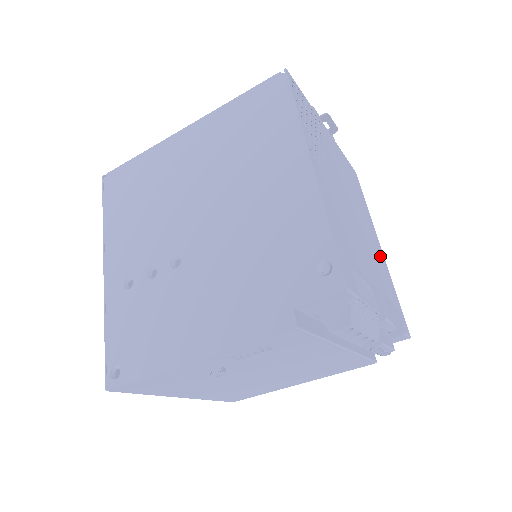
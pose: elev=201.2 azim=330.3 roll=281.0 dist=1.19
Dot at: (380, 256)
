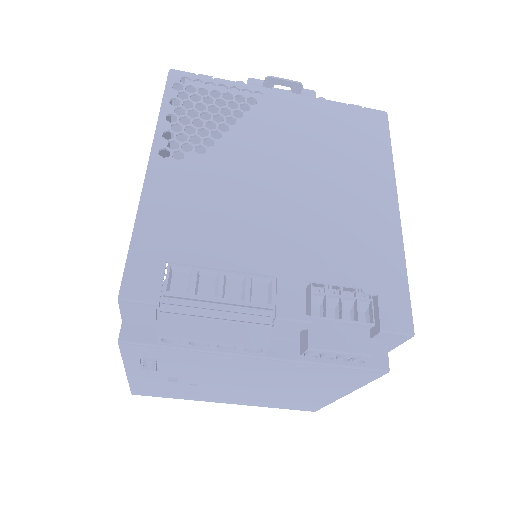
Dot at: (373, 224)
